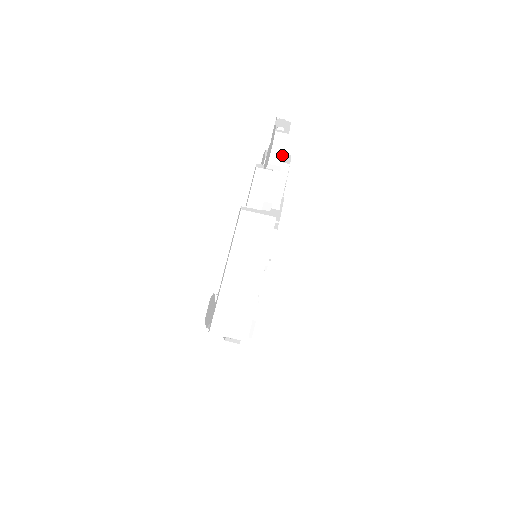
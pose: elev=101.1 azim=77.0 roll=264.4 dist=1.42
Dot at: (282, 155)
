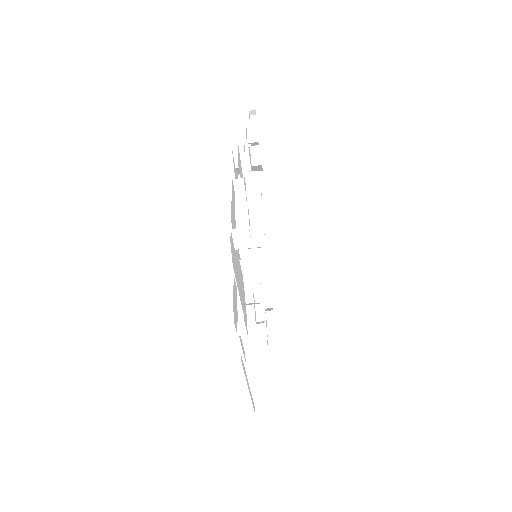
Dot at: (255, 265)
